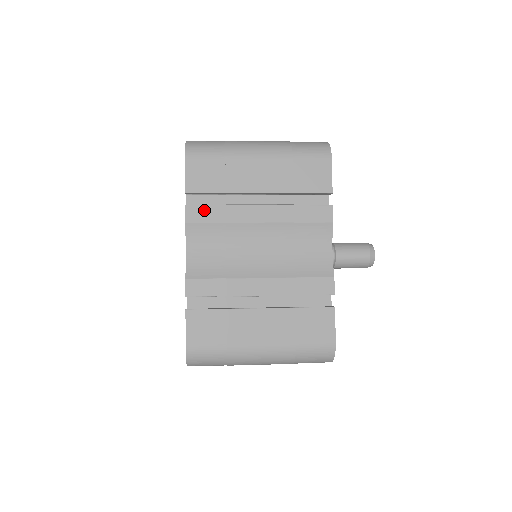
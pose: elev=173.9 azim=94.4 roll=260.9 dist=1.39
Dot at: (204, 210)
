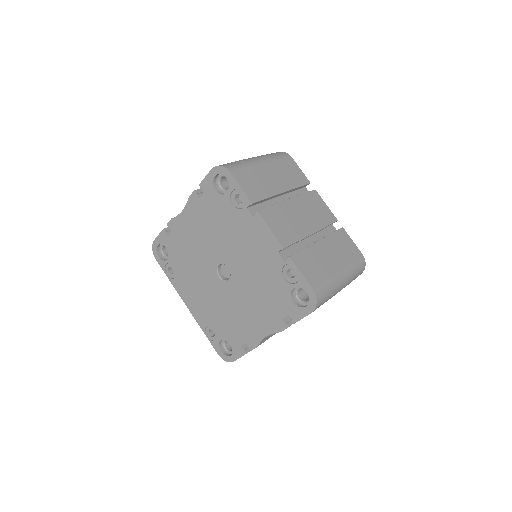
Dot at: occluded
